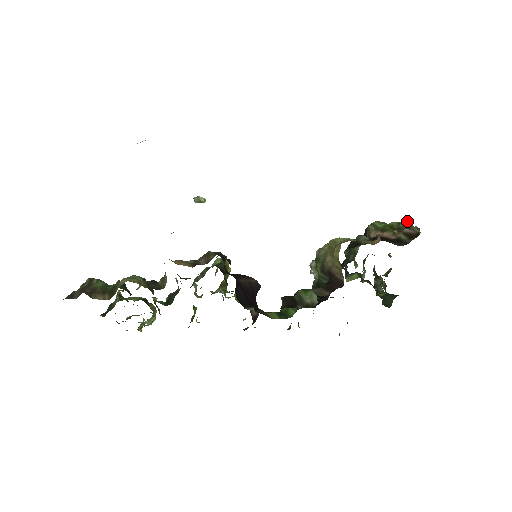
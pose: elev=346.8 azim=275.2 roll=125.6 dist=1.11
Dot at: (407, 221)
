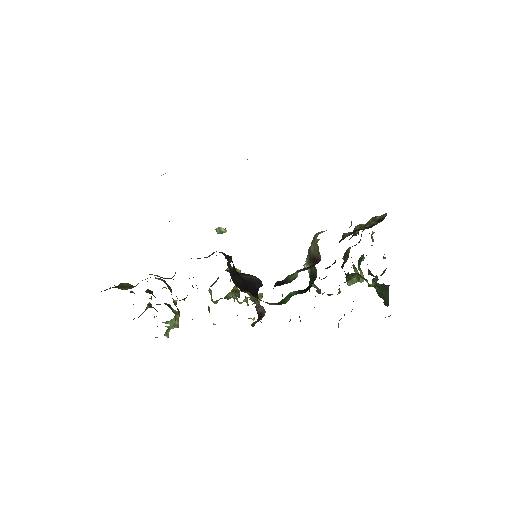
Dot at: occluded
